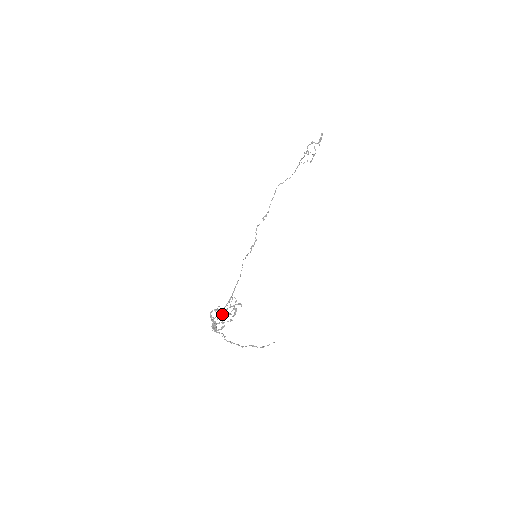
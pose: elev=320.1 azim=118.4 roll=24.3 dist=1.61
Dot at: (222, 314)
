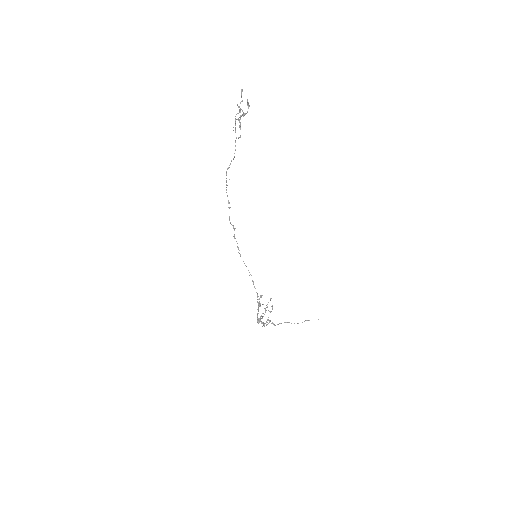
Dot at: (267, 319)
